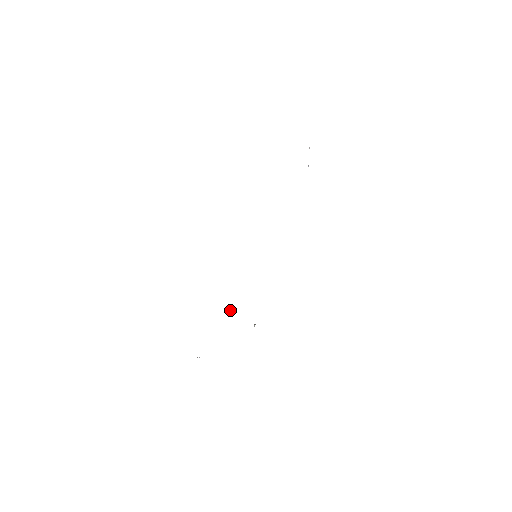
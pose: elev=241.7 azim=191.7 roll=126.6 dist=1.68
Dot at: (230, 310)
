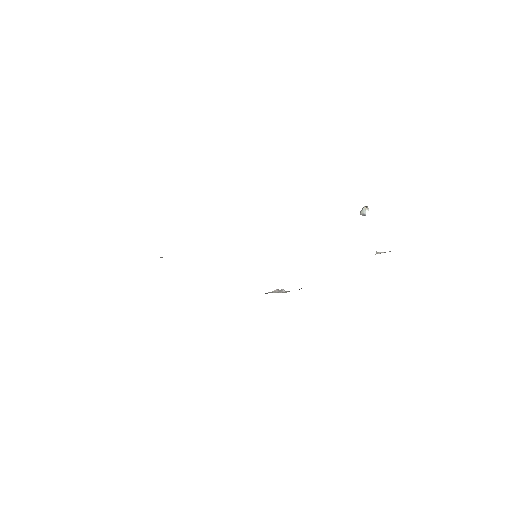
Dot at: (363, 215)
